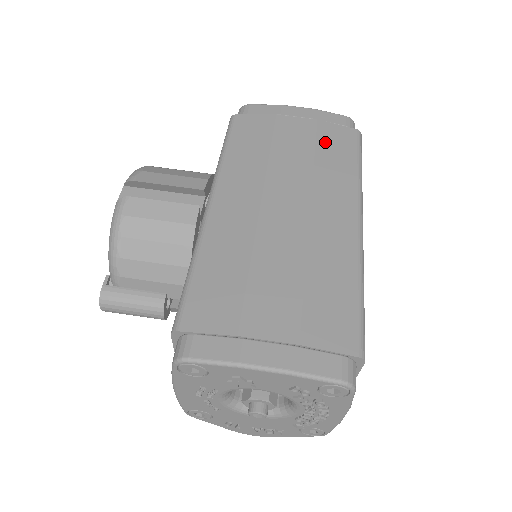
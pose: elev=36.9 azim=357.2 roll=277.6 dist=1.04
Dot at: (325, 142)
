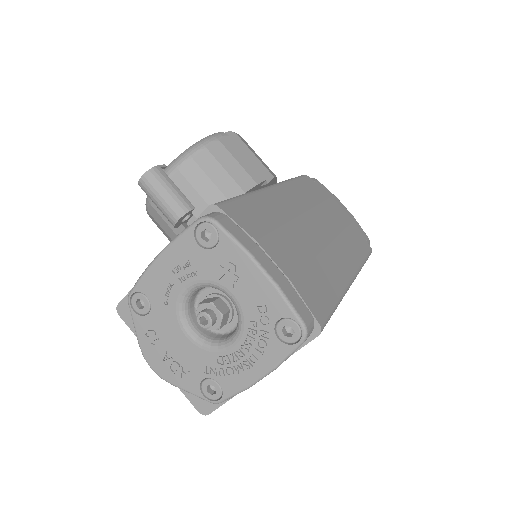
Dot at: (352, 232)
